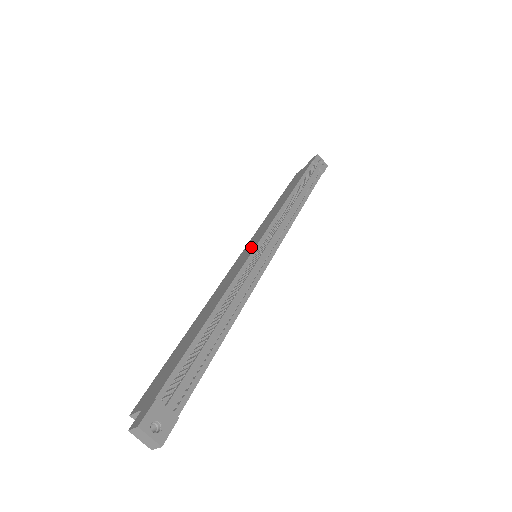
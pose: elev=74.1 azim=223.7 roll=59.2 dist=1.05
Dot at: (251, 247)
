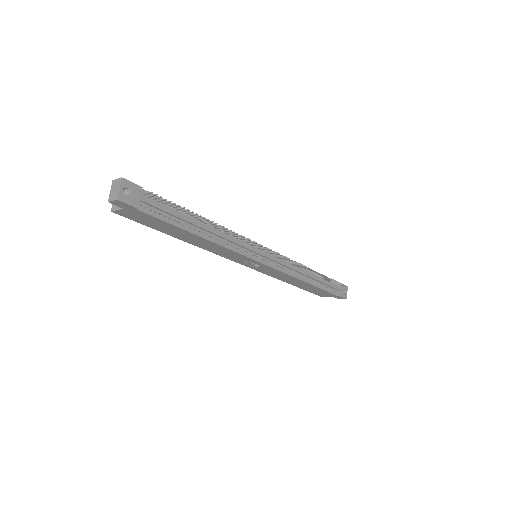
Dot at: occluded
